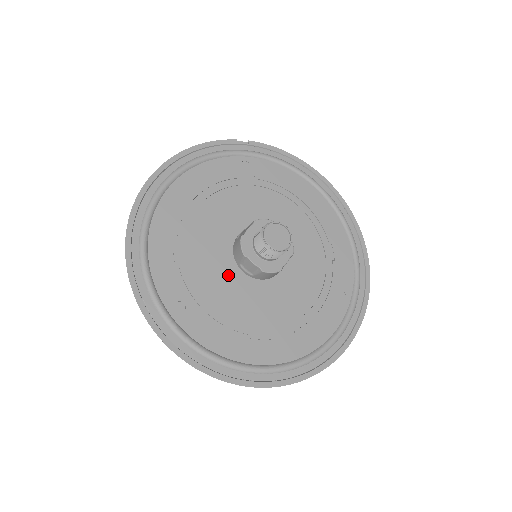
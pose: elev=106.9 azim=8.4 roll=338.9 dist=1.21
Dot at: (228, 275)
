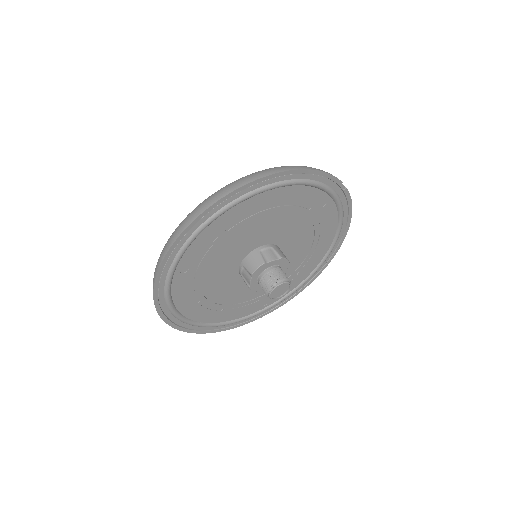
Dot at: (230, 265)
